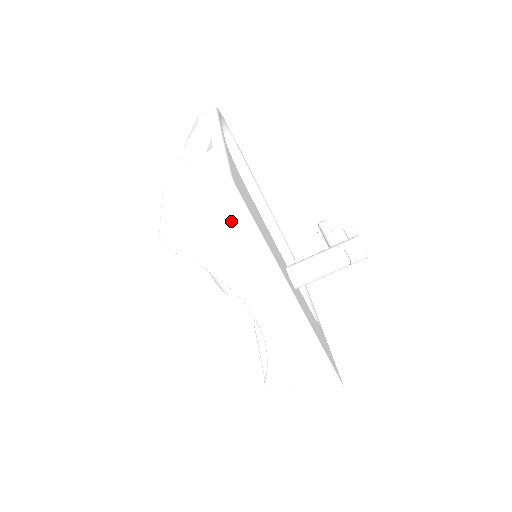
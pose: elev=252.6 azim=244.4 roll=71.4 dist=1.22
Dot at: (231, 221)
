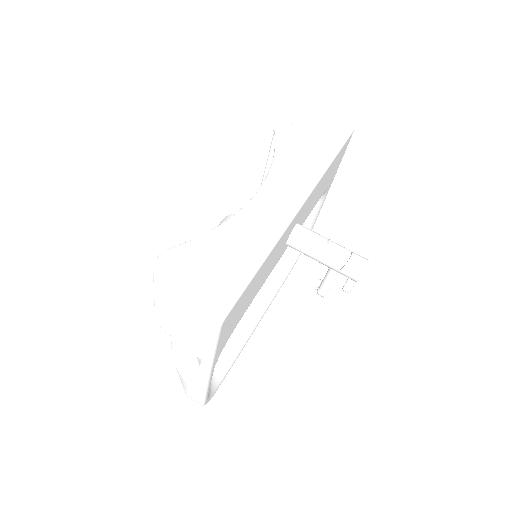
Dot at: (323, 148)
